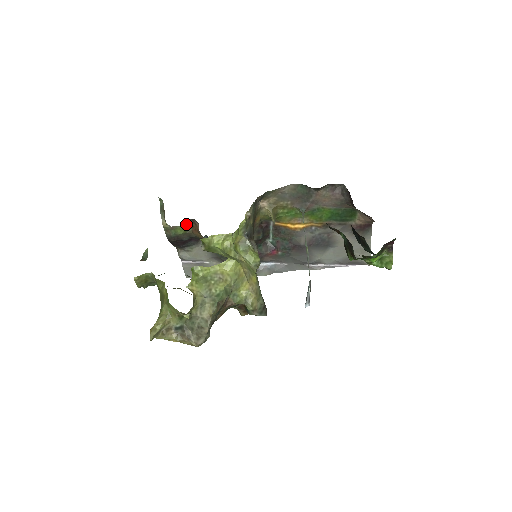
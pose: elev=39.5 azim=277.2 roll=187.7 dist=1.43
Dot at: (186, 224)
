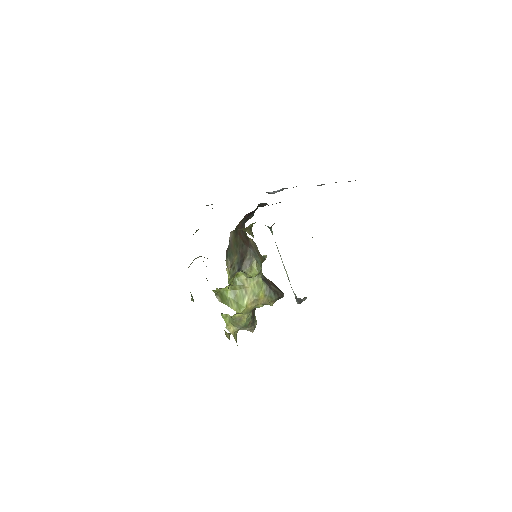
Dot at: occluded
